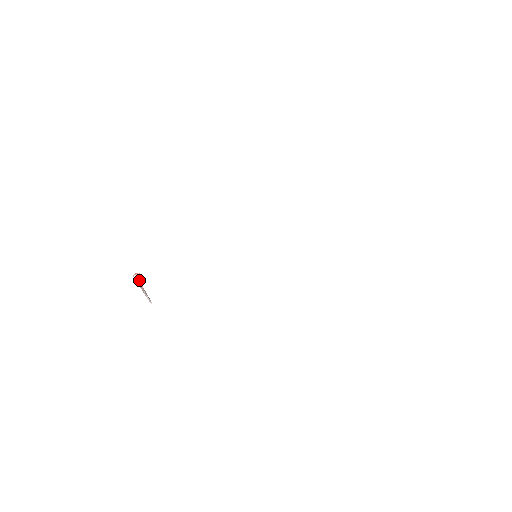
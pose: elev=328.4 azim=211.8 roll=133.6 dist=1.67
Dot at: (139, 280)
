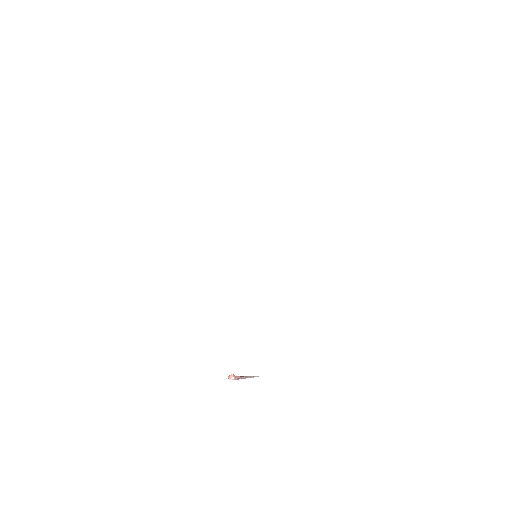
Dot at: (236, 377)
